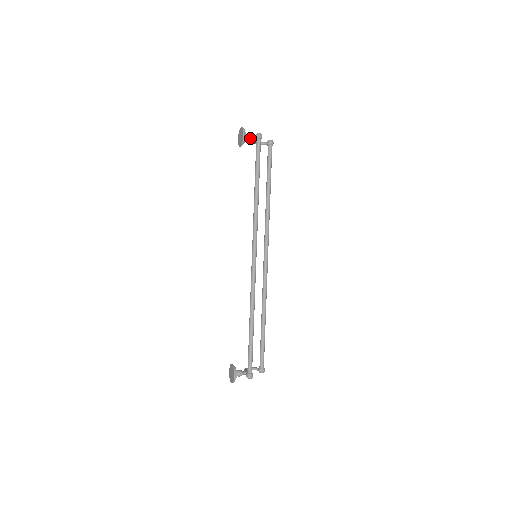
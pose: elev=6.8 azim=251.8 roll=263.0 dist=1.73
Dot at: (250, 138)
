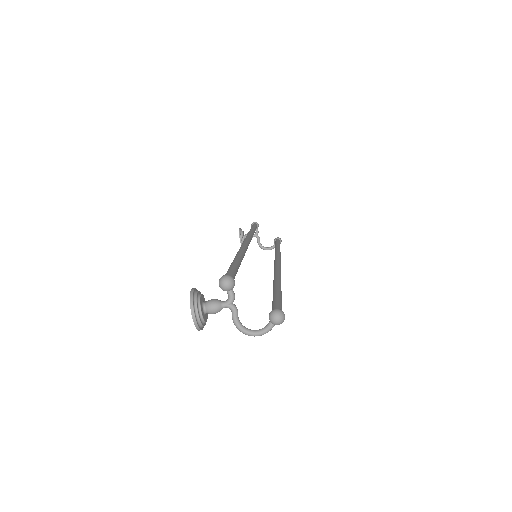
Dot at: occluded
